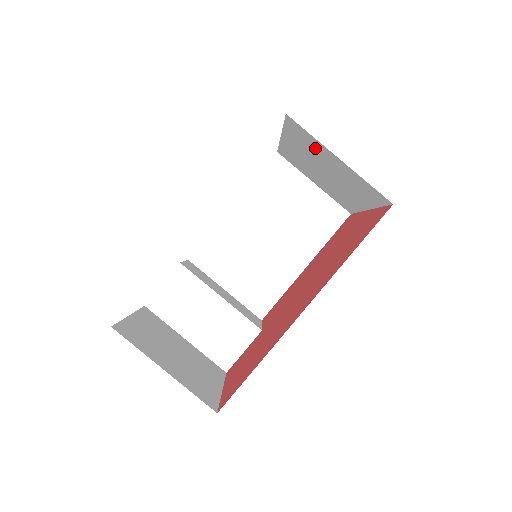
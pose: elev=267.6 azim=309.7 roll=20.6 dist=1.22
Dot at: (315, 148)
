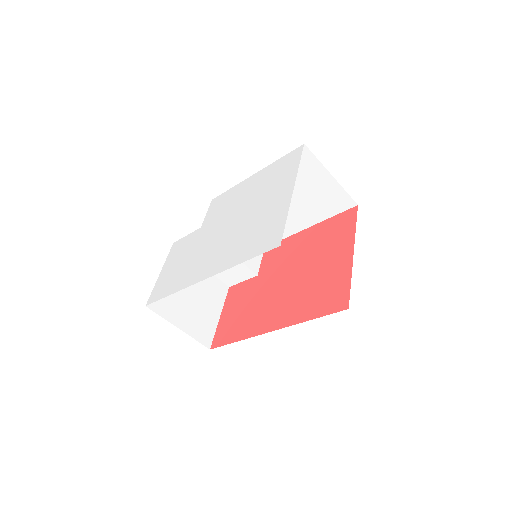
Dot at: occluded
